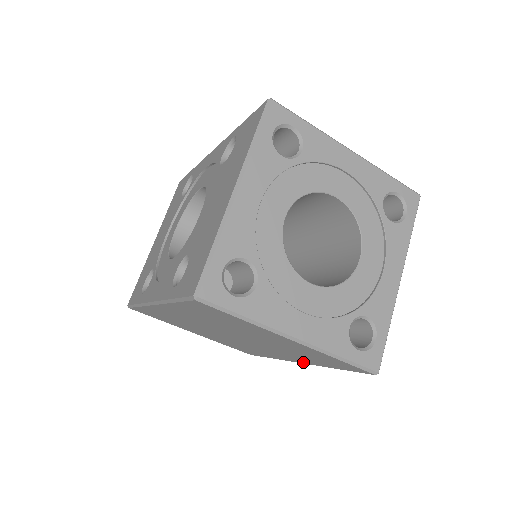
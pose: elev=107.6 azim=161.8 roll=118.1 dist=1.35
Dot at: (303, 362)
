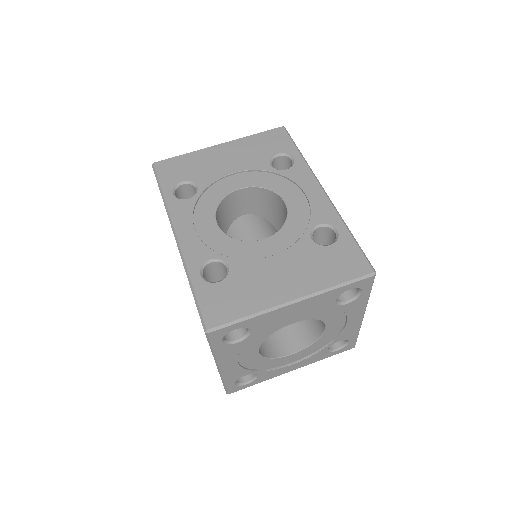
Dot at: occluded
